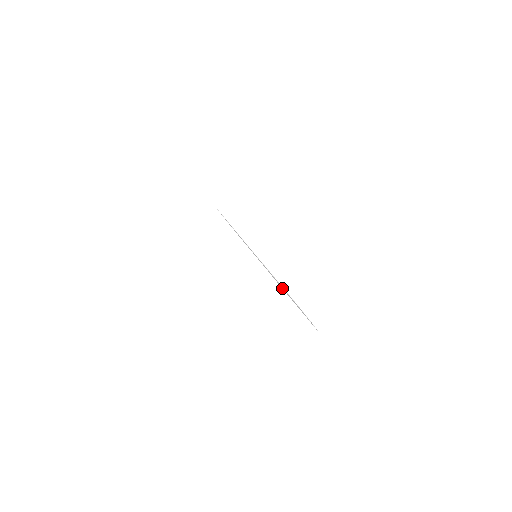
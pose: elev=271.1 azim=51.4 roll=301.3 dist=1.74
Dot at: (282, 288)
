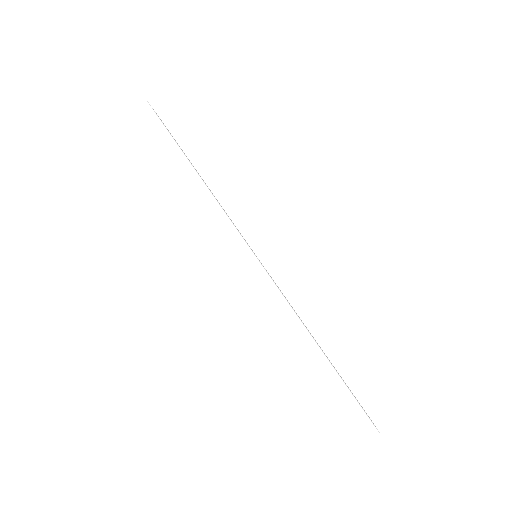
Dot at: occluded
